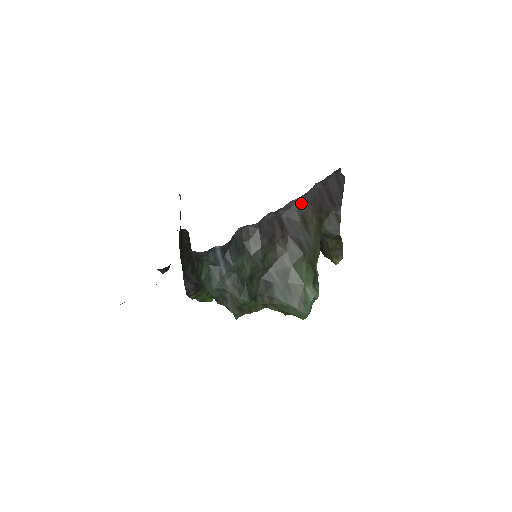
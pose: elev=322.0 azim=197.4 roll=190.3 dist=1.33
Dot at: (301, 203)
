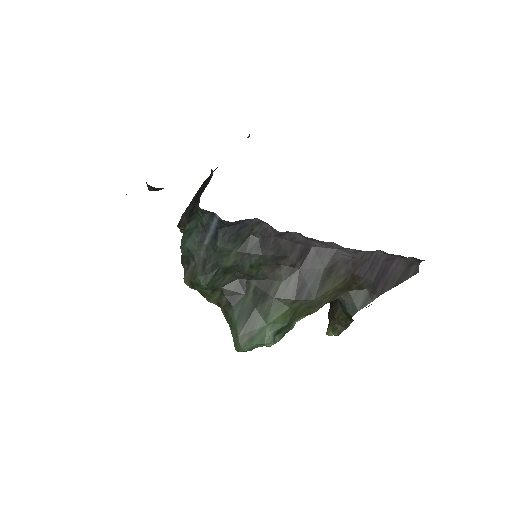
Dot at: (344, 254)
